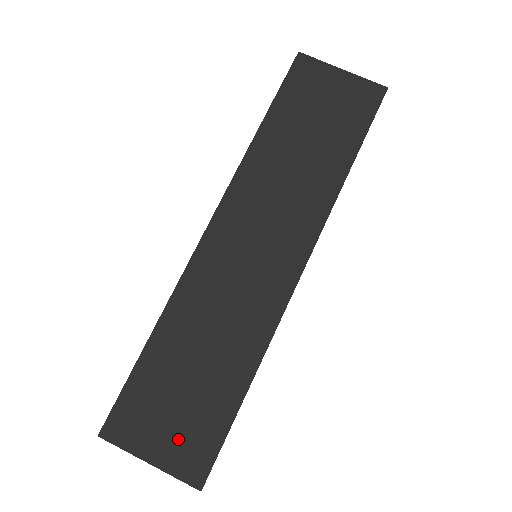
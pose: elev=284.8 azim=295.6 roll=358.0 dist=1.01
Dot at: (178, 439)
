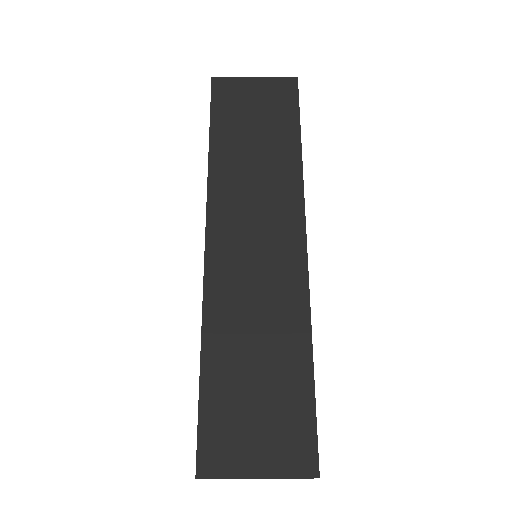
Dot at: (273, 441)
